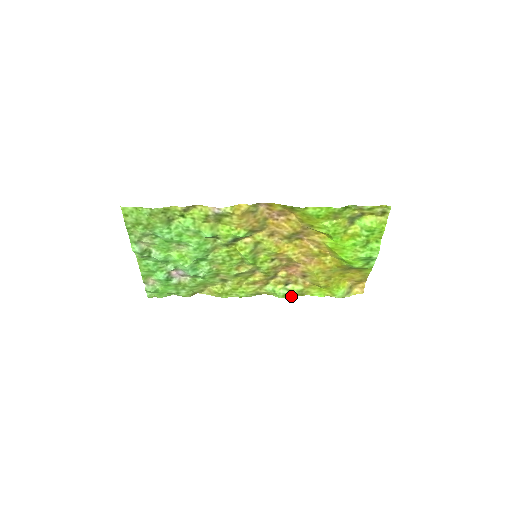
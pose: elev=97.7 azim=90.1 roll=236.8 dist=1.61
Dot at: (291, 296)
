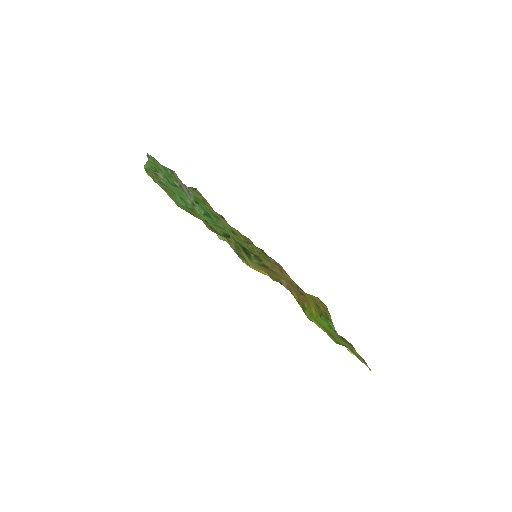
Dot at: occluded
